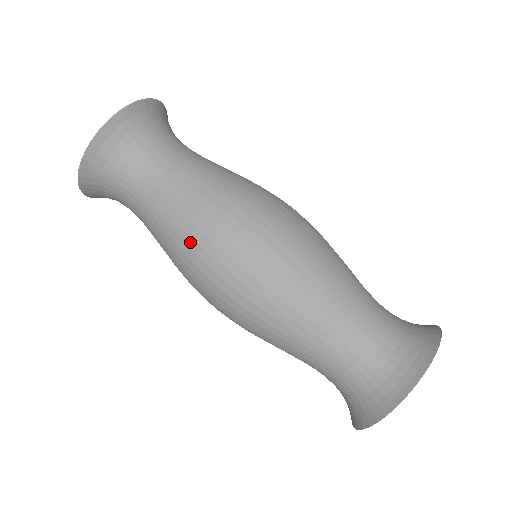
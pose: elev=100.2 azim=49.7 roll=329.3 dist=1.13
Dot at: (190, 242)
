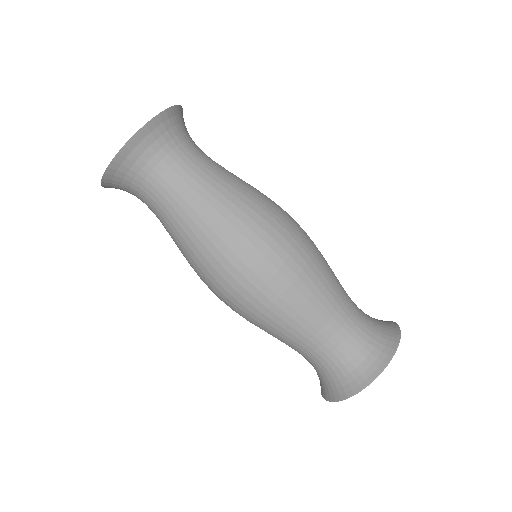
Dot at: (222, 234)
